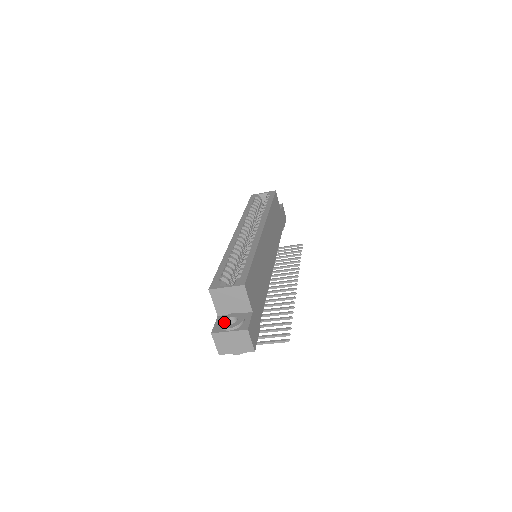
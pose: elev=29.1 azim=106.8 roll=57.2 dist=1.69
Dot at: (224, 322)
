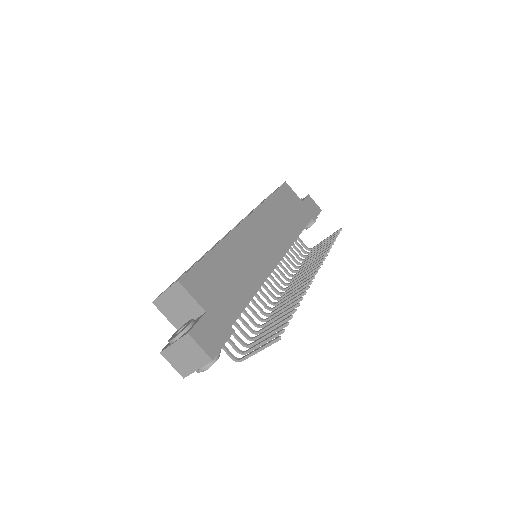
Dot at: (174, 335)
